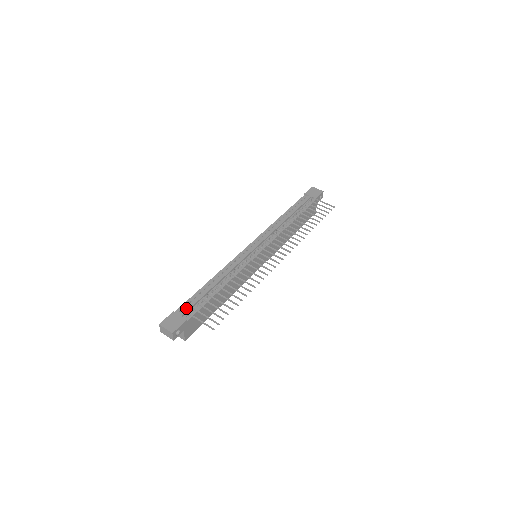
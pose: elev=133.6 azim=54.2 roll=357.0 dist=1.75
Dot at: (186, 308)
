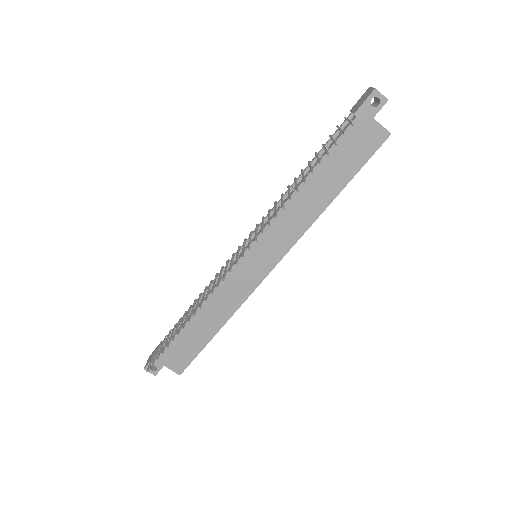
Dot at: (165, 340)
